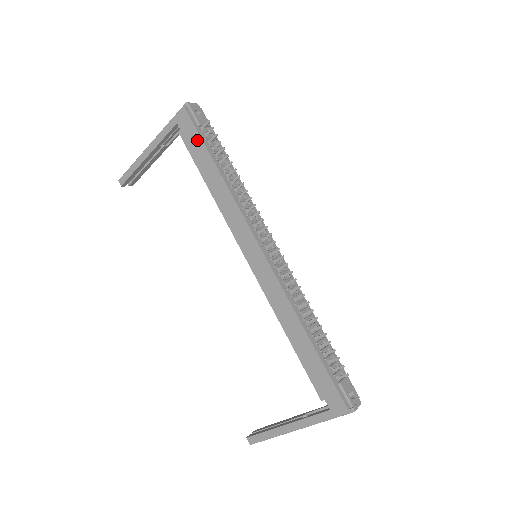
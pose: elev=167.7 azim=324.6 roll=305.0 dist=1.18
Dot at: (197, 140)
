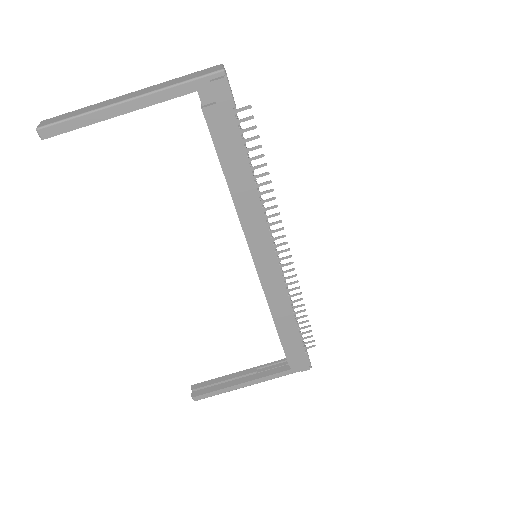
Dot at: (231, 129)
